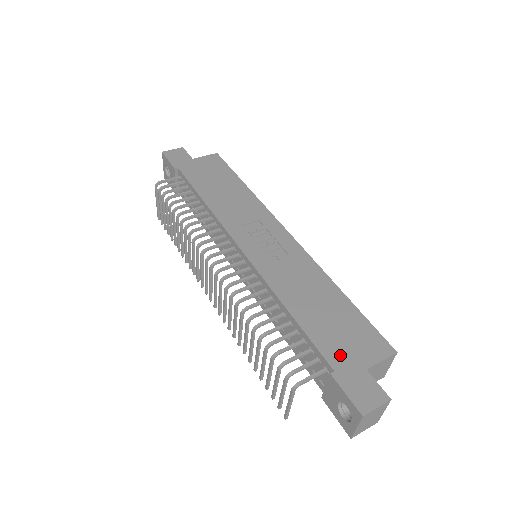
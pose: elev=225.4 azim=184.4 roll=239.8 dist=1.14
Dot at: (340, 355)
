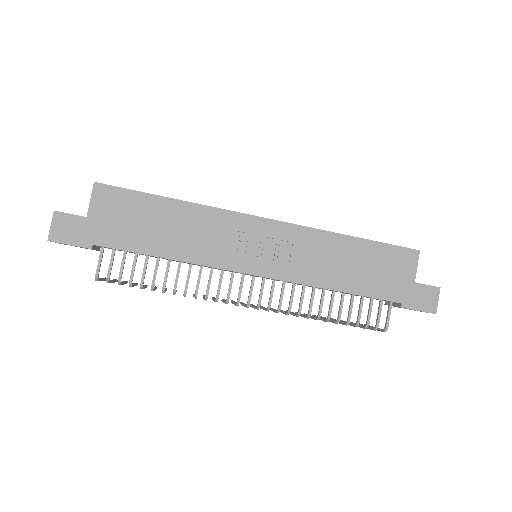
Dot at: (395, 289)
